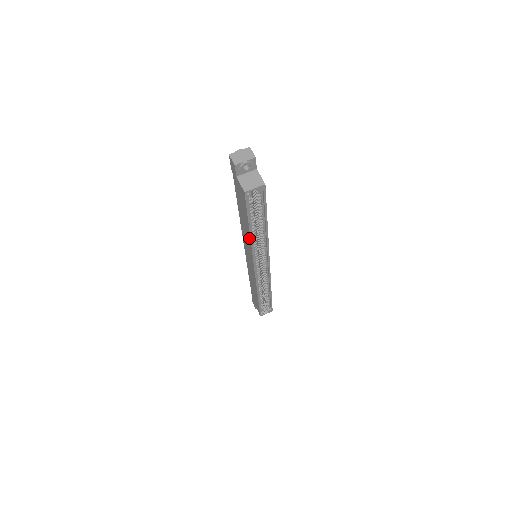
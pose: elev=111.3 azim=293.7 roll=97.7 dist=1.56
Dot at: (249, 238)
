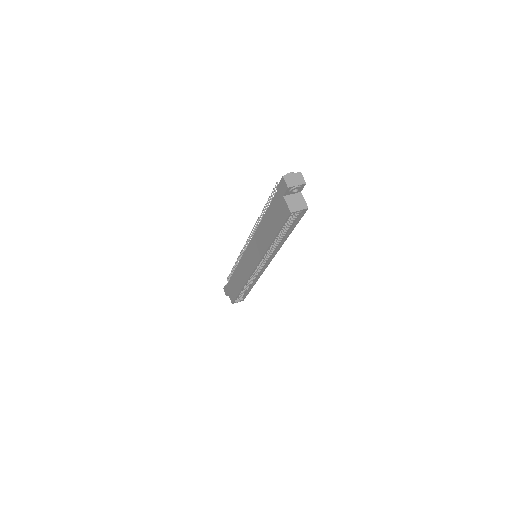
Dot at: (267, 245)
